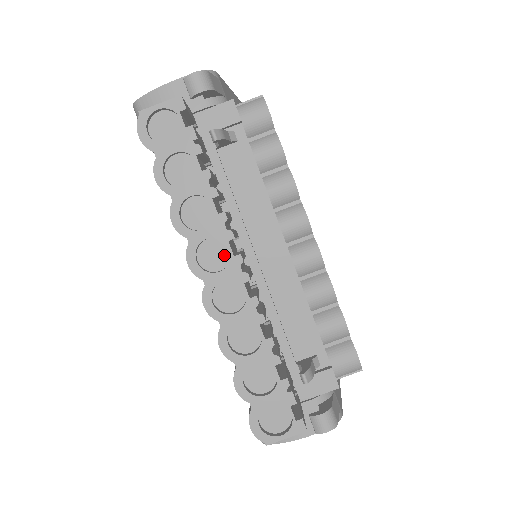
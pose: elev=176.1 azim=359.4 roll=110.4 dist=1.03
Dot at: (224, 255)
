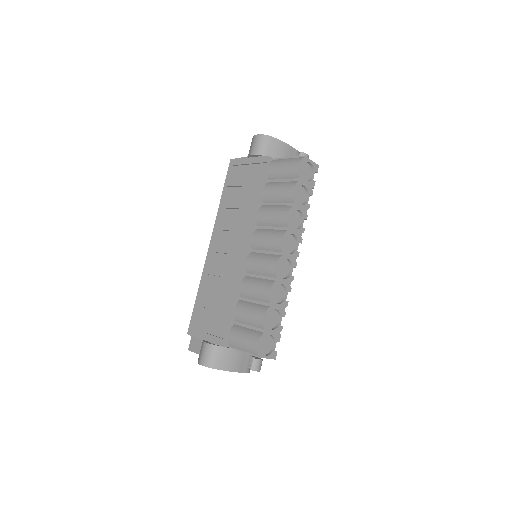
Dot at: (292, 247)
